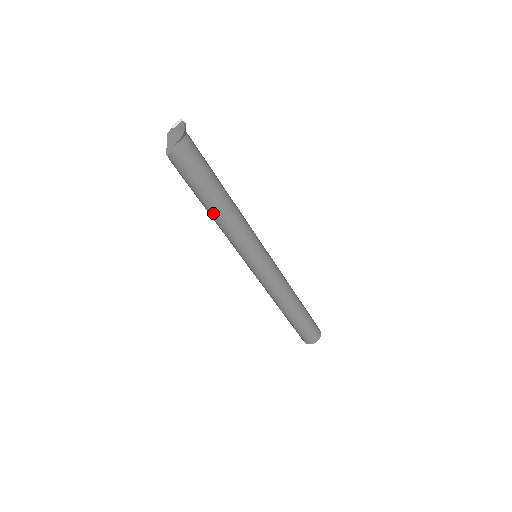
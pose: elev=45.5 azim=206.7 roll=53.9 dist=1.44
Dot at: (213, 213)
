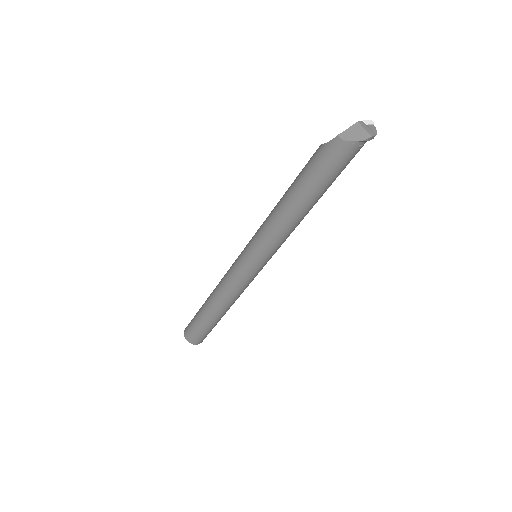
Dot at: (292, 206)
